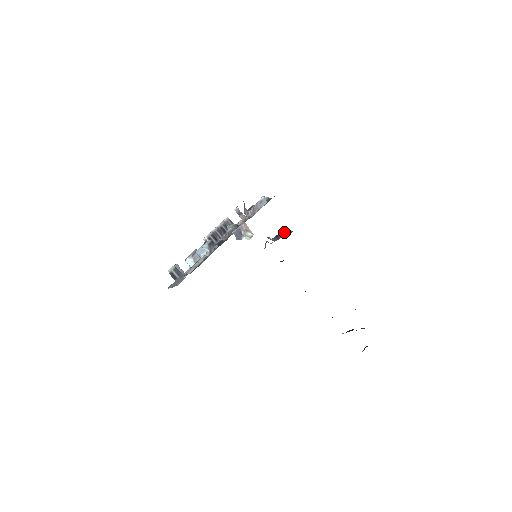
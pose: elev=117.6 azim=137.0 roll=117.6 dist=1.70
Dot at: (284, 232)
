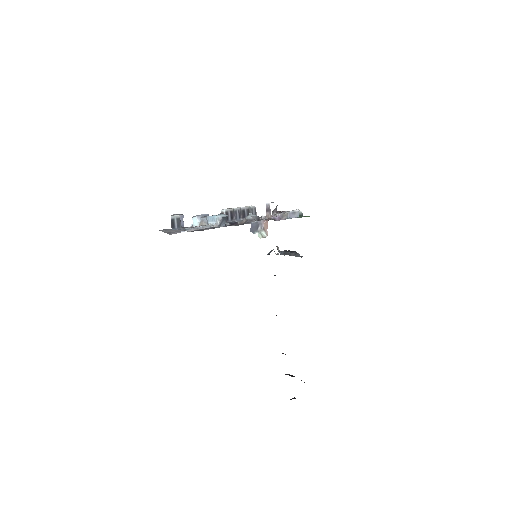
Dot at: (294, 252)
